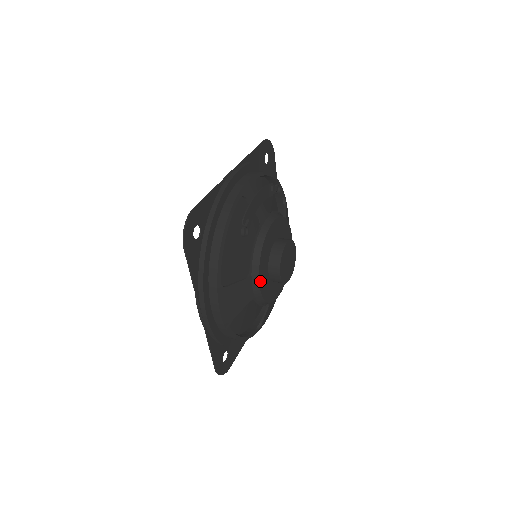
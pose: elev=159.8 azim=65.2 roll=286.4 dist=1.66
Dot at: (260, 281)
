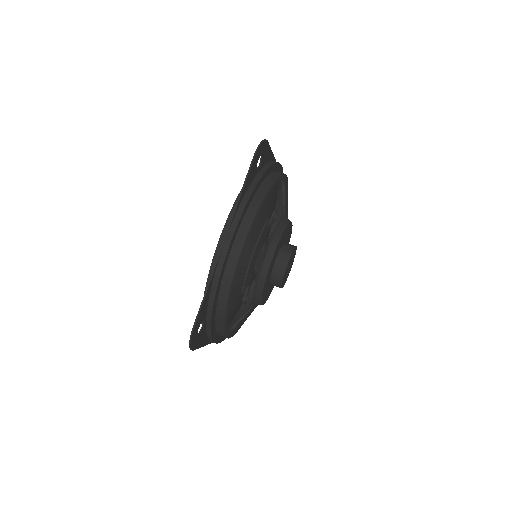
Dot at: (263, 302)
